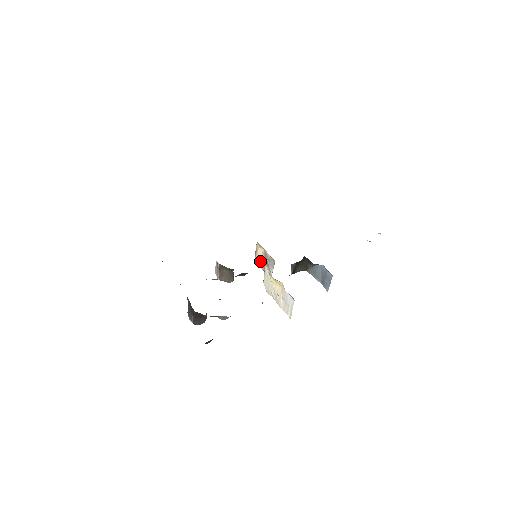
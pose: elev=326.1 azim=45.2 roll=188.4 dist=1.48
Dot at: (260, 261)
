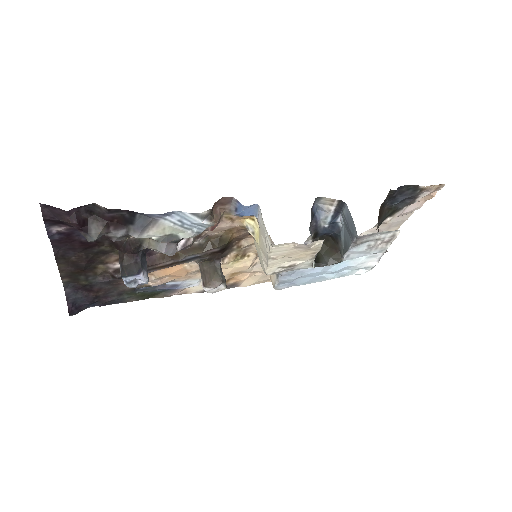
Dot at: occluded
